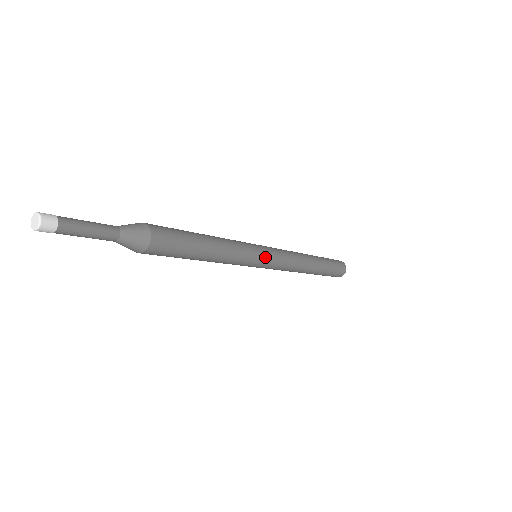
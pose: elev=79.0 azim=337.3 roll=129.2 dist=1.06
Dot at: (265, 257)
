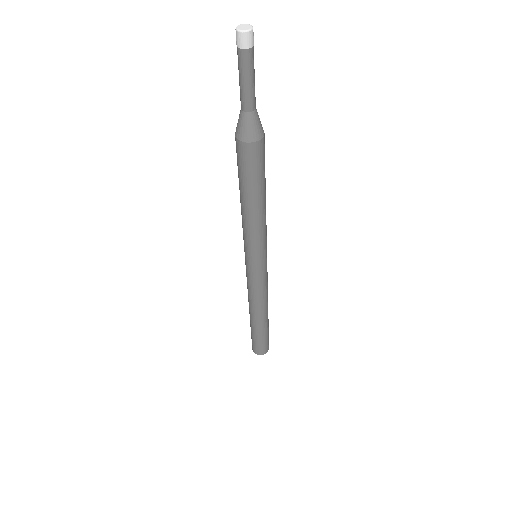
Dot at: (266, 260)
